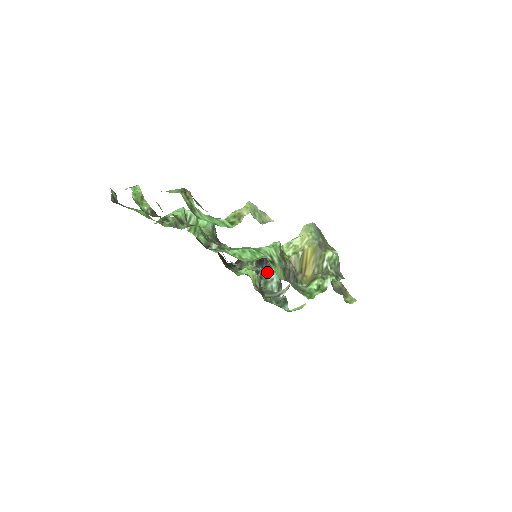
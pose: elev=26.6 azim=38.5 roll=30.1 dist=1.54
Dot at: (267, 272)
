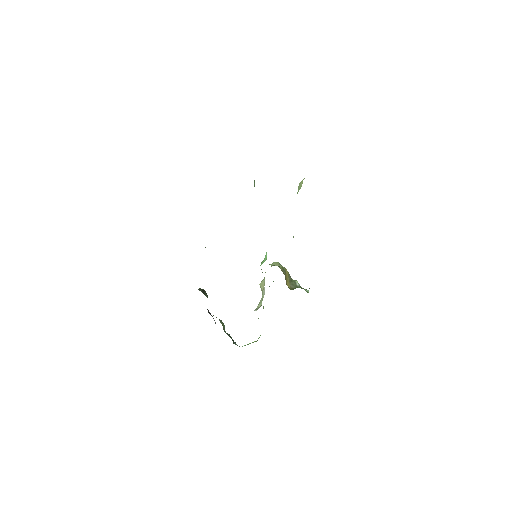
Dot at: occluded
